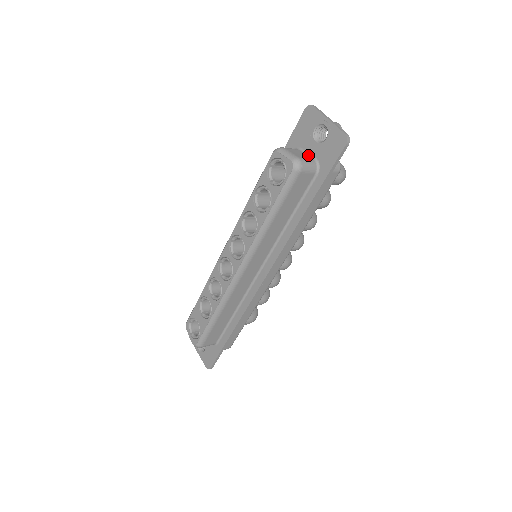
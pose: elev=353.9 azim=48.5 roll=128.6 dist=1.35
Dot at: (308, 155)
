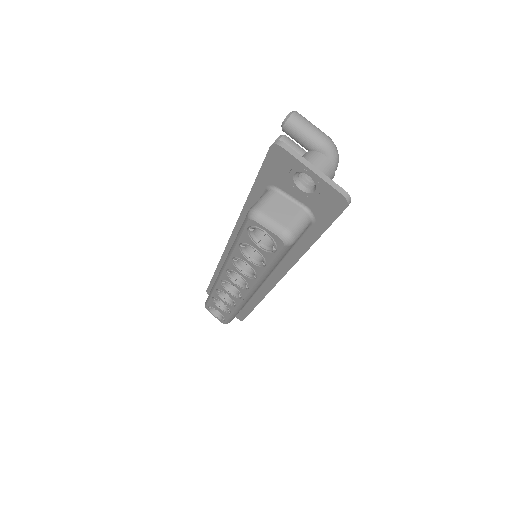
Dot at: (294, 202)
